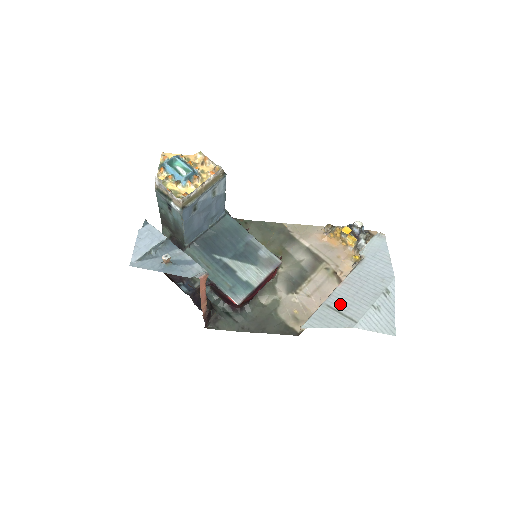
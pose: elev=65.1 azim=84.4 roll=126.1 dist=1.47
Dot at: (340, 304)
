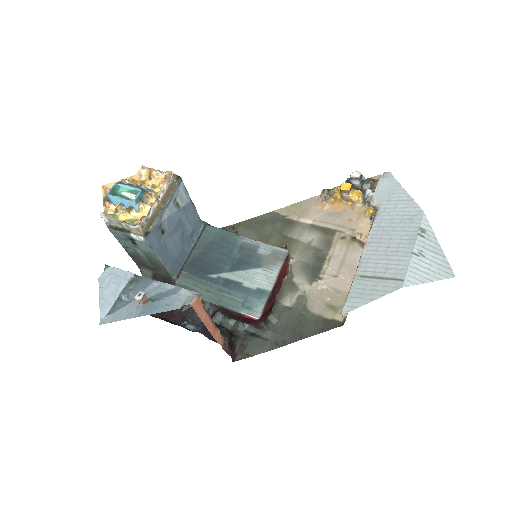
Dot at: (374, 268)
